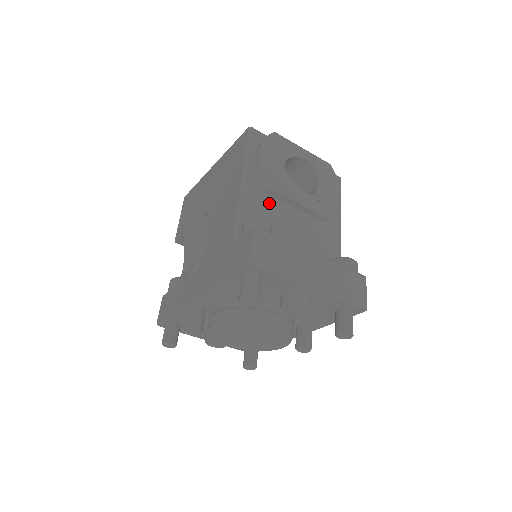
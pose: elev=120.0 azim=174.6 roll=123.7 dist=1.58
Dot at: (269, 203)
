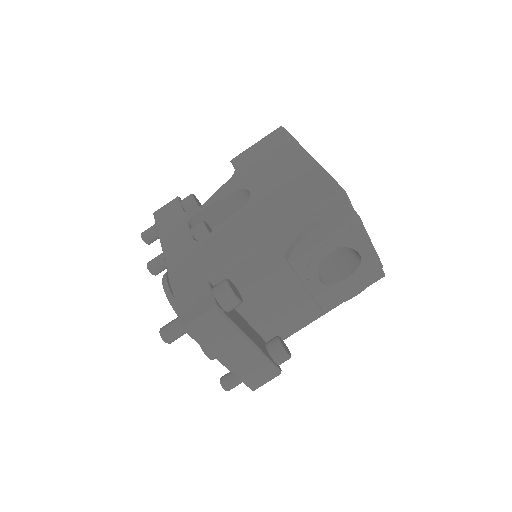
Dot at: (279, 267)
